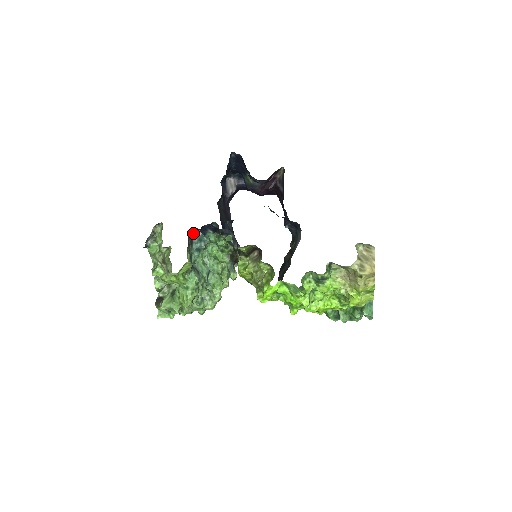
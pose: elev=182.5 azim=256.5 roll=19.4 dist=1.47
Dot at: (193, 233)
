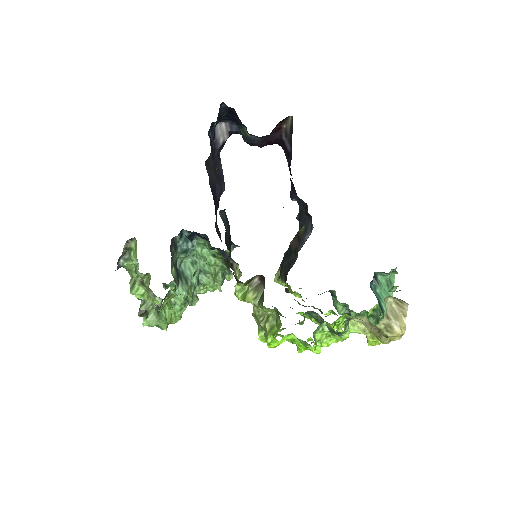
Dot at: (177, 236)
